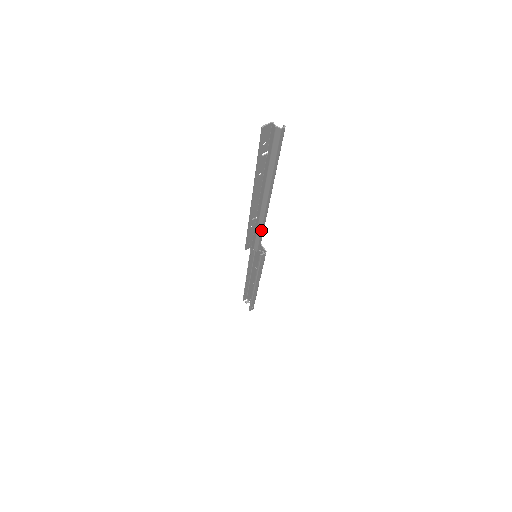
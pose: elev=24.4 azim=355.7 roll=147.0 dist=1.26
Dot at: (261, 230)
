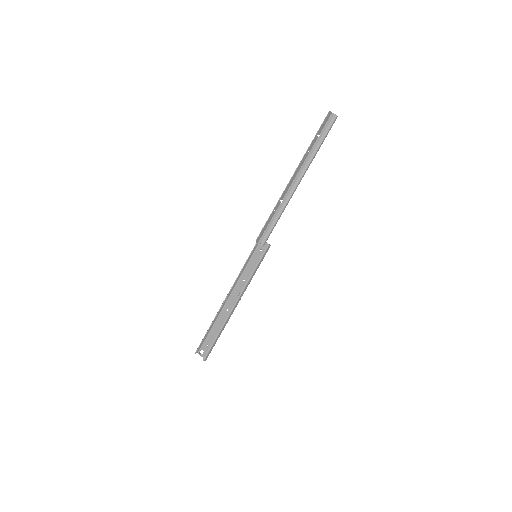
Dot at: (280, 215)
